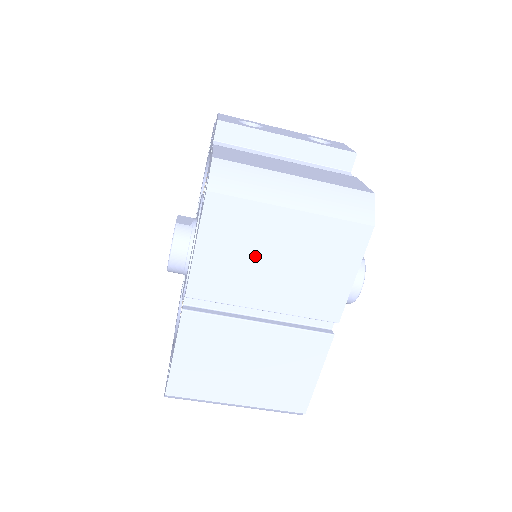
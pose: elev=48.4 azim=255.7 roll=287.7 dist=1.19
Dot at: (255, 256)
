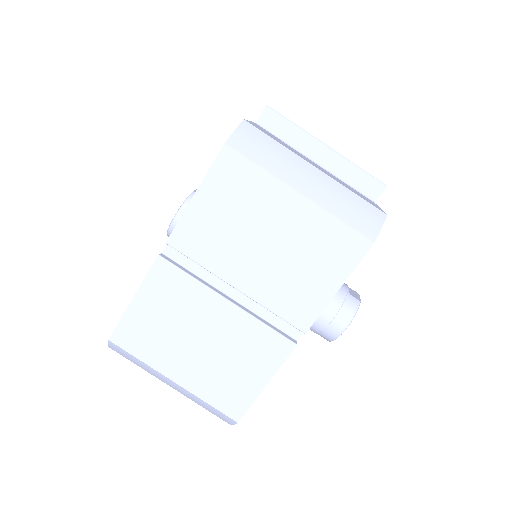
Dot at: (247, 227)
